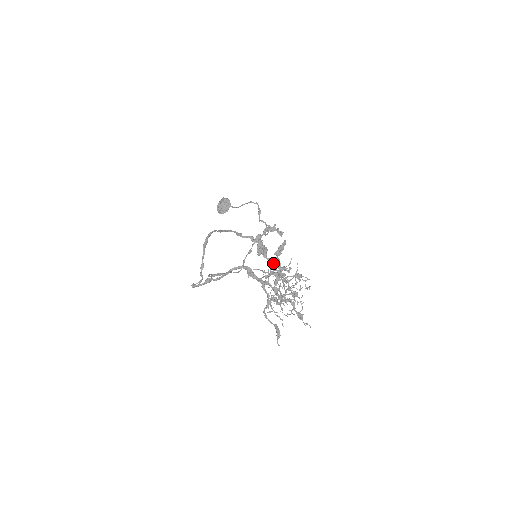
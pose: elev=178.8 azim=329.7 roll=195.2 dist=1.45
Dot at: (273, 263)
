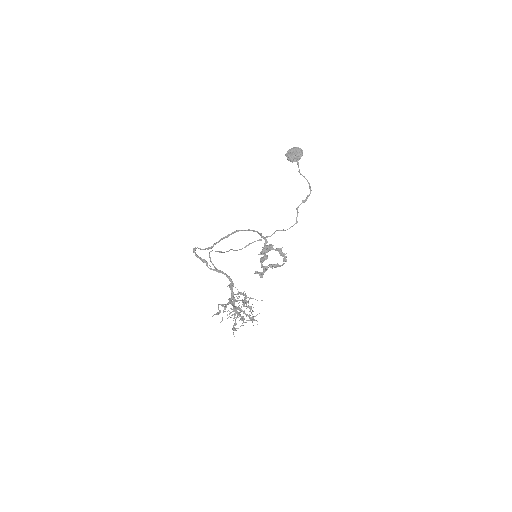
Dot at: occluded
